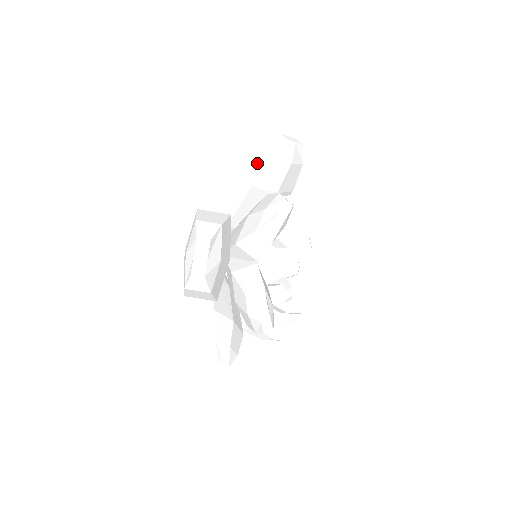
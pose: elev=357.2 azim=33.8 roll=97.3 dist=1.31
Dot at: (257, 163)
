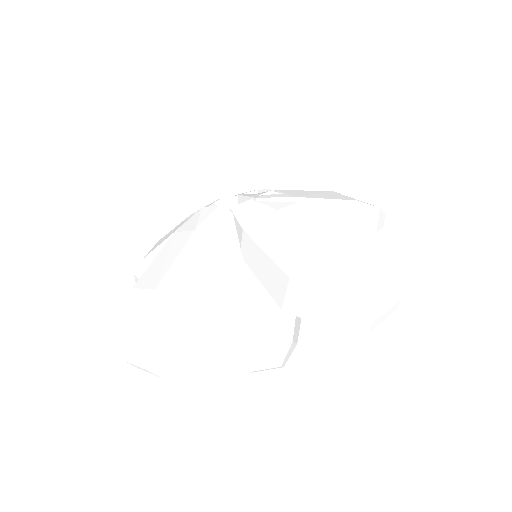
Dot at: (312, 311)
